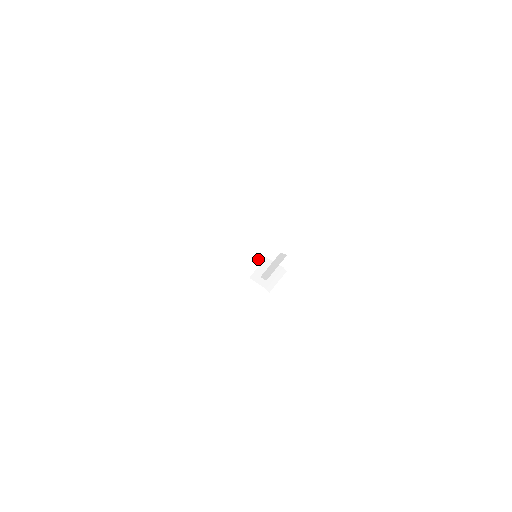
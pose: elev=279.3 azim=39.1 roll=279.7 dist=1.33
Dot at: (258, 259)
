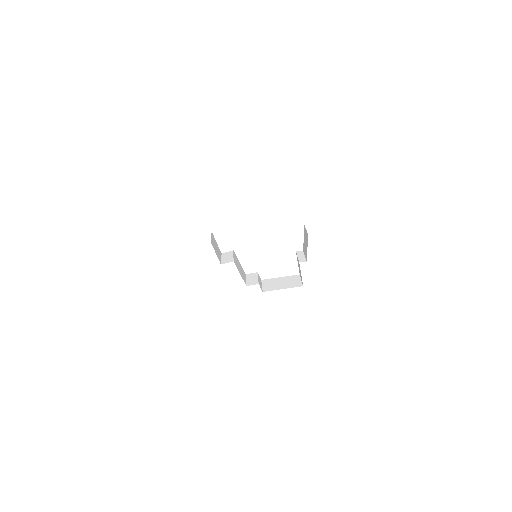
Dot at: (295, 279)
